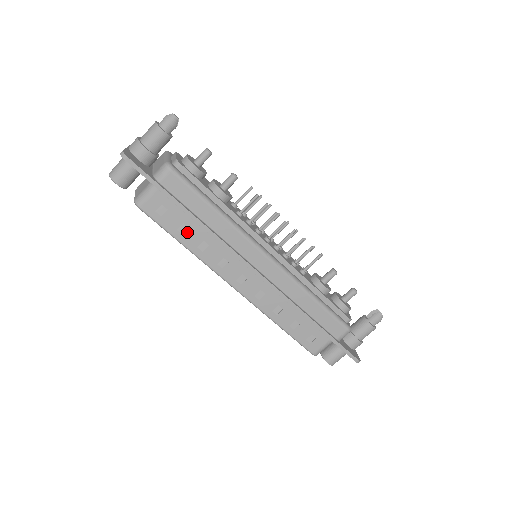
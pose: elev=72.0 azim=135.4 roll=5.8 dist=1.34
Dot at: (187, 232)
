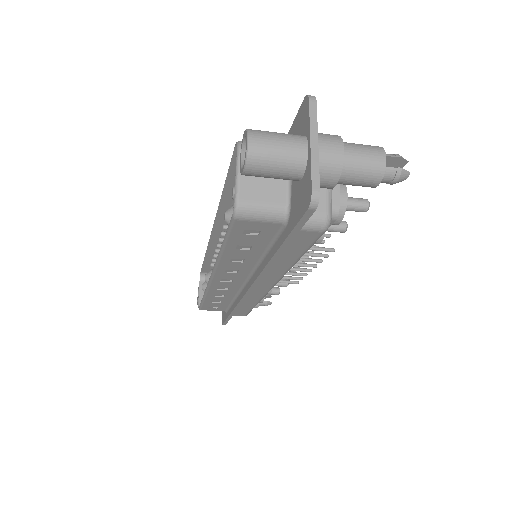
Dot at: (243, 250)
